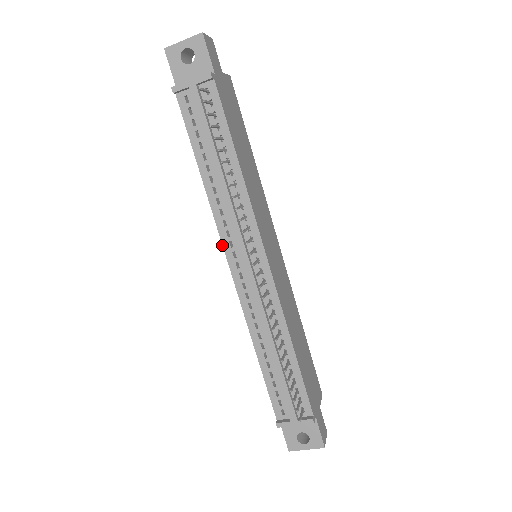
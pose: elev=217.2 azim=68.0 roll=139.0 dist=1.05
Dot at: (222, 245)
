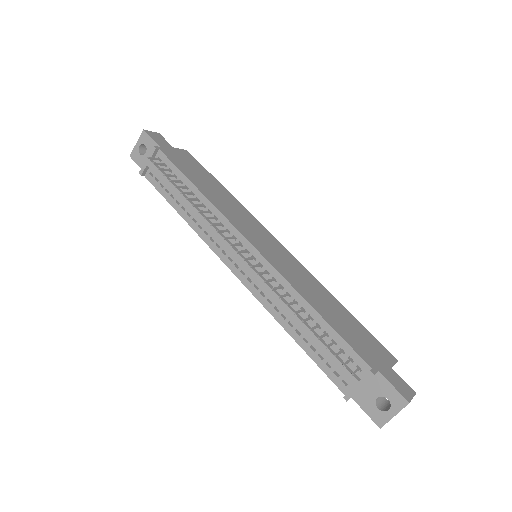
Dot at: occluded
